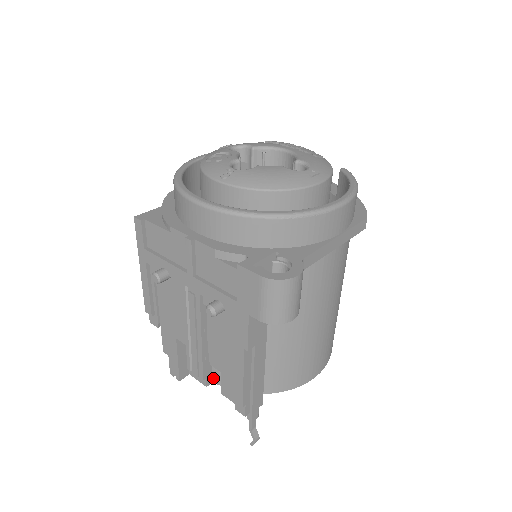
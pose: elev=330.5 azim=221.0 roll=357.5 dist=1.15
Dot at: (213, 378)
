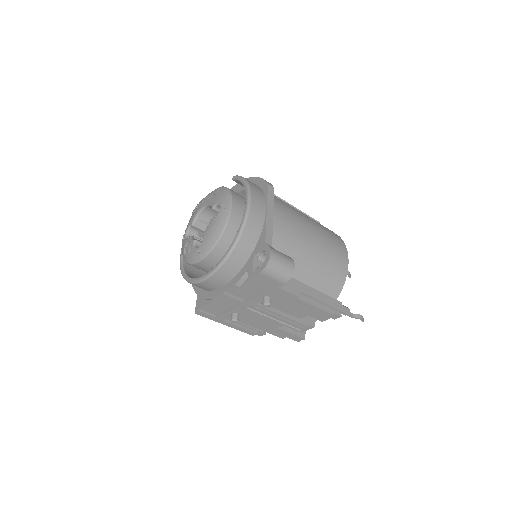
Dot at: (312, 321)
